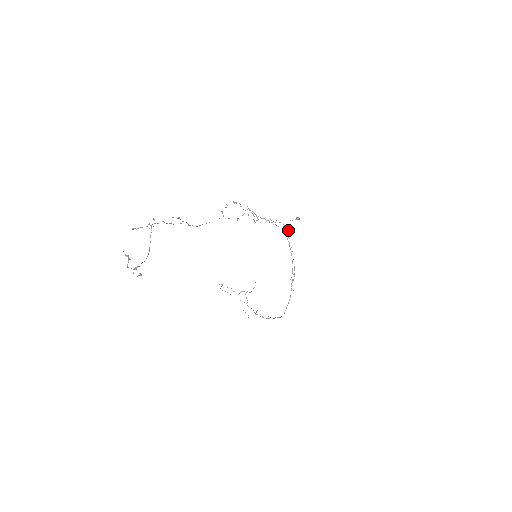
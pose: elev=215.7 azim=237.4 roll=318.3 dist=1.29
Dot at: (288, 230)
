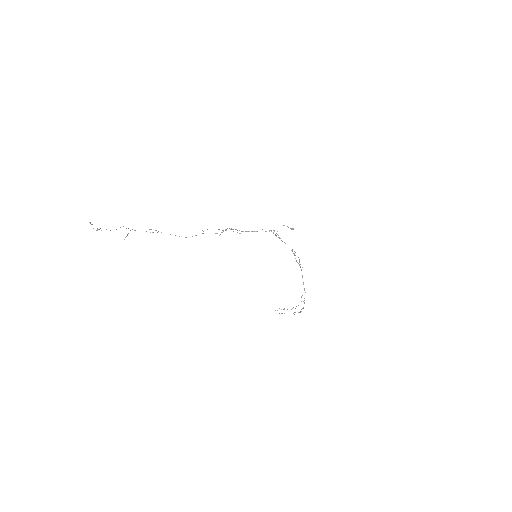
Dot at: occluded
